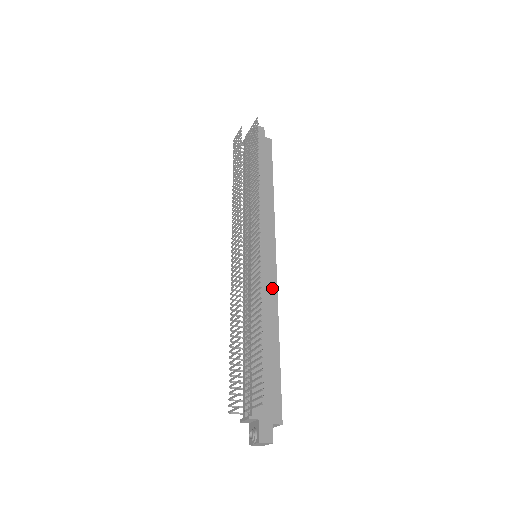
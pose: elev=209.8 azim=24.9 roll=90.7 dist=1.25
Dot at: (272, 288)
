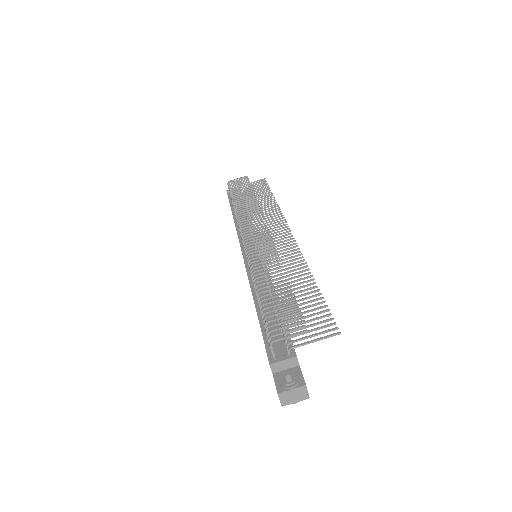
Dot at: occluded
